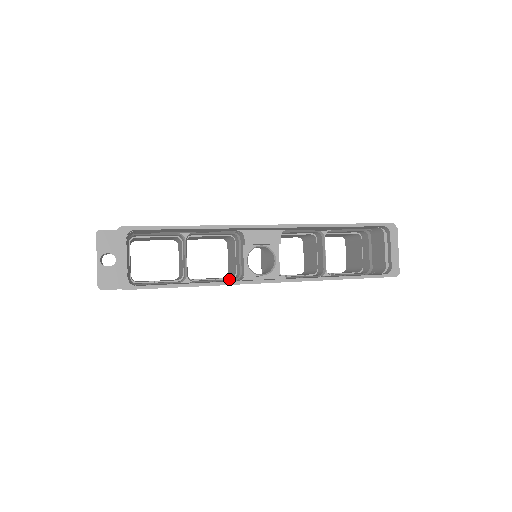
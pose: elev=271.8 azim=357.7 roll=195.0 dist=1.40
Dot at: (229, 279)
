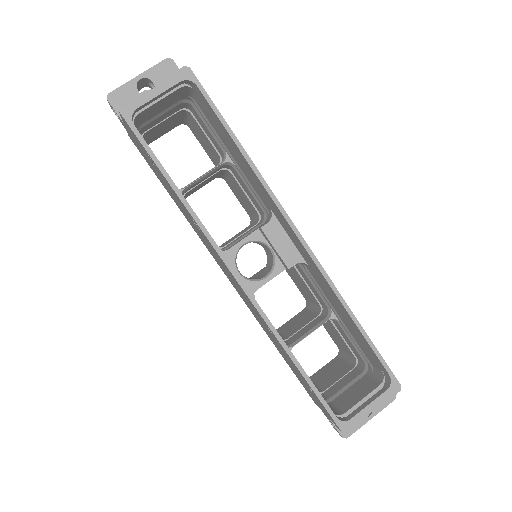
Dot at: occluded
